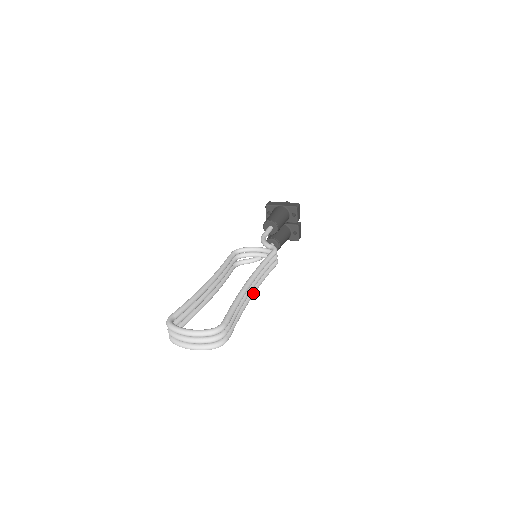
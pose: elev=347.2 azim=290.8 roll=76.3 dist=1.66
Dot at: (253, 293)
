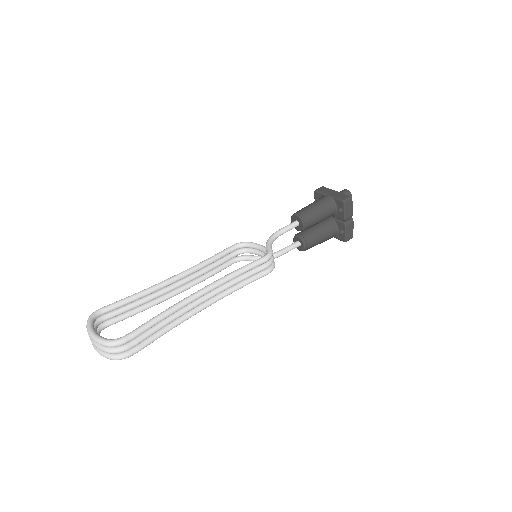
Dot at: (207, 305)
